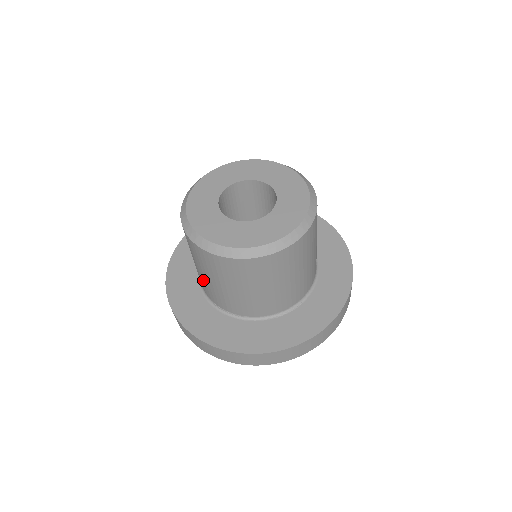
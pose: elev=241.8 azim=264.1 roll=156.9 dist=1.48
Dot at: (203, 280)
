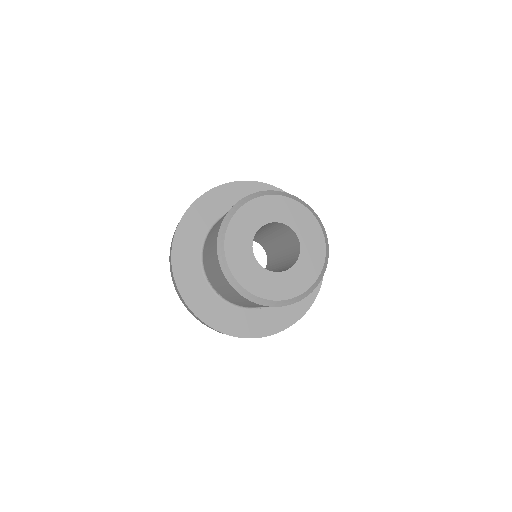
Dot at: (210, 270)
